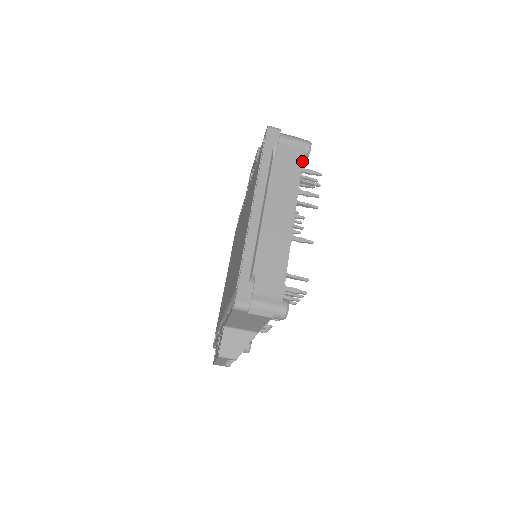
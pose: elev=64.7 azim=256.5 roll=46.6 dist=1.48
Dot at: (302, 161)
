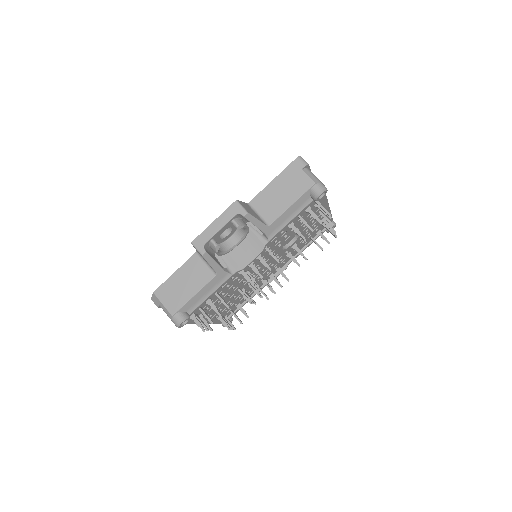
Dot at: (332, 218)
